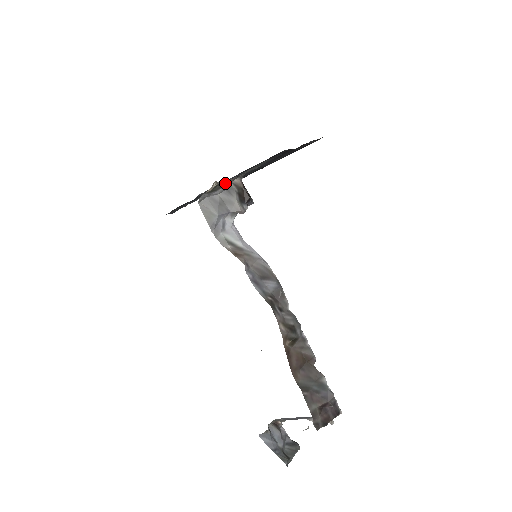
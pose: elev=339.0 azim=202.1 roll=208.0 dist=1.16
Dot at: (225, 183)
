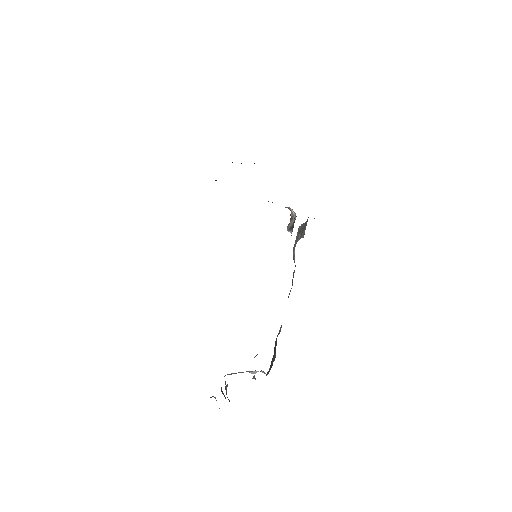
Dot at: occluded
